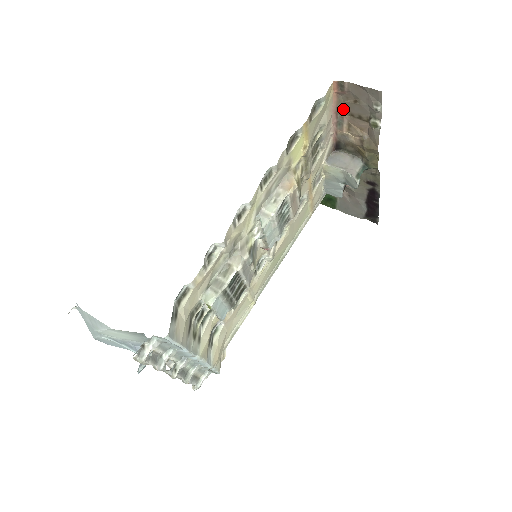
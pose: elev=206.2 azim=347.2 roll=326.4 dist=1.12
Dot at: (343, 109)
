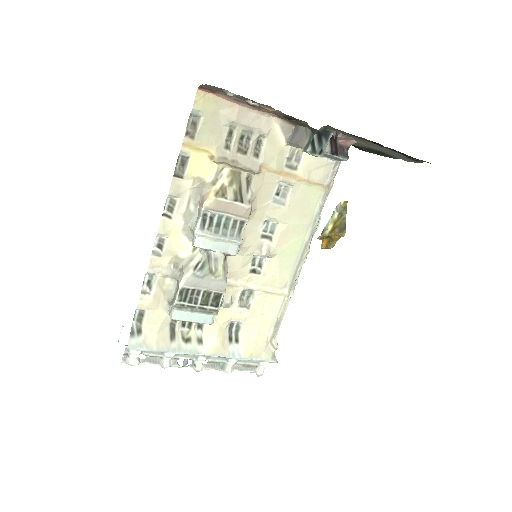
Dot at: (239, 98)
